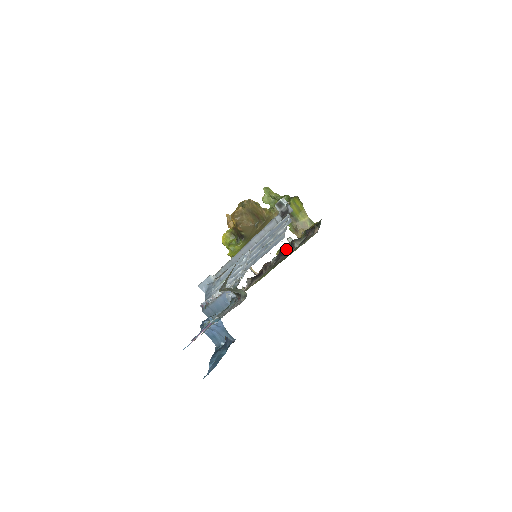
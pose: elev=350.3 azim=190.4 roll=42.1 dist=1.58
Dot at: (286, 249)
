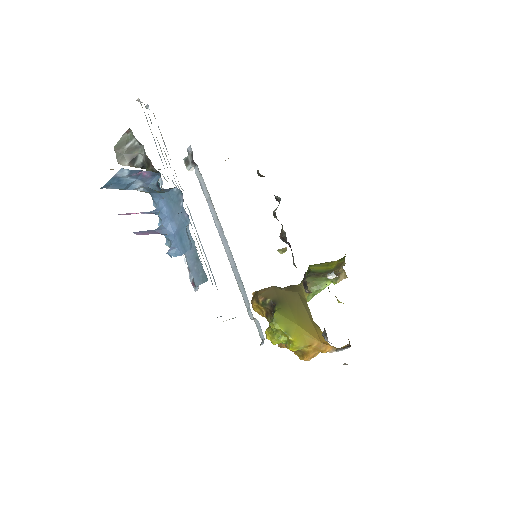
Dot at: (281, 231)
